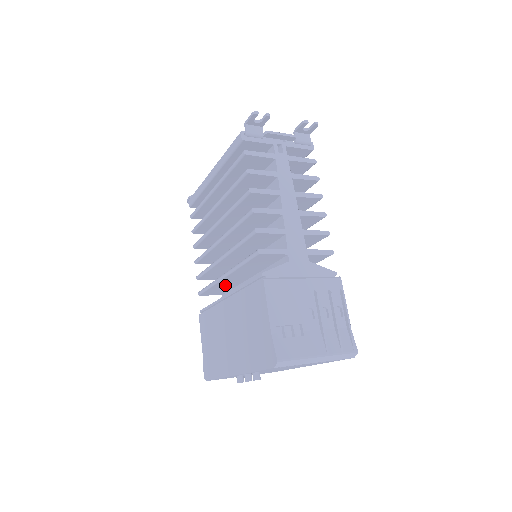
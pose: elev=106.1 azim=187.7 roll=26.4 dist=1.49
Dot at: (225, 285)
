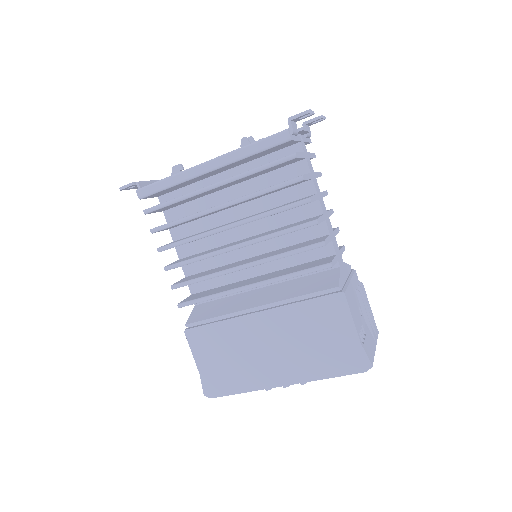
Dot at: occluded
